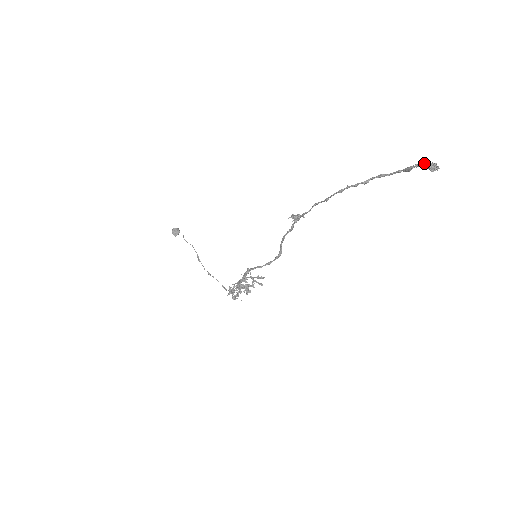
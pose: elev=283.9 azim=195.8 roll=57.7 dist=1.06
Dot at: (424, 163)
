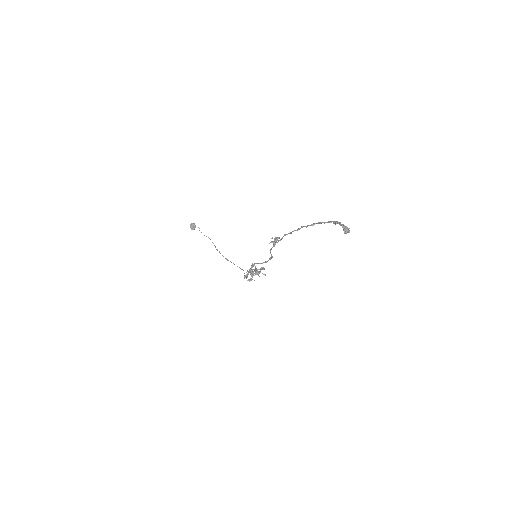
Dot at: occluded
